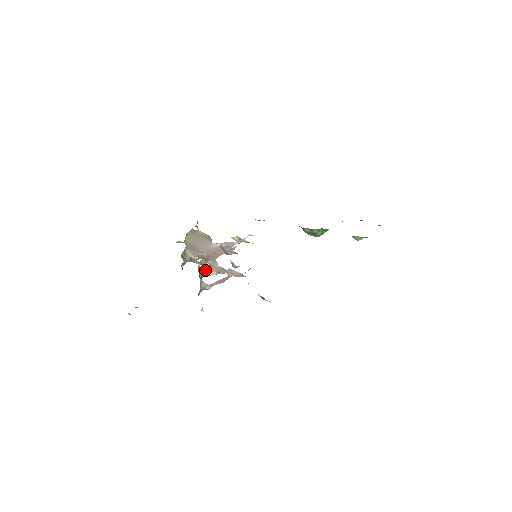
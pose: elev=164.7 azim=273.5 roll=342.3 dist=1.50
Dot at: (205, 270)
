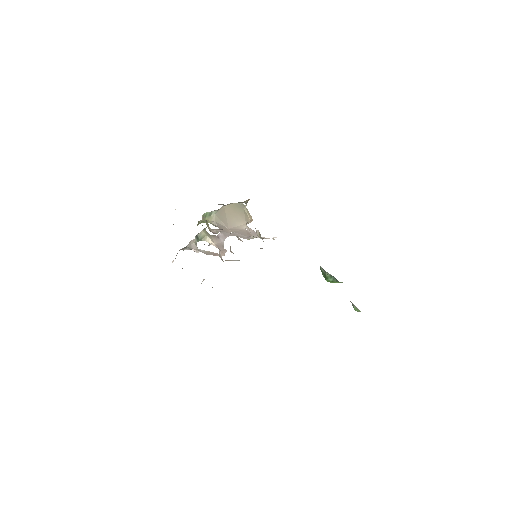
Dot at: (208, 237)
